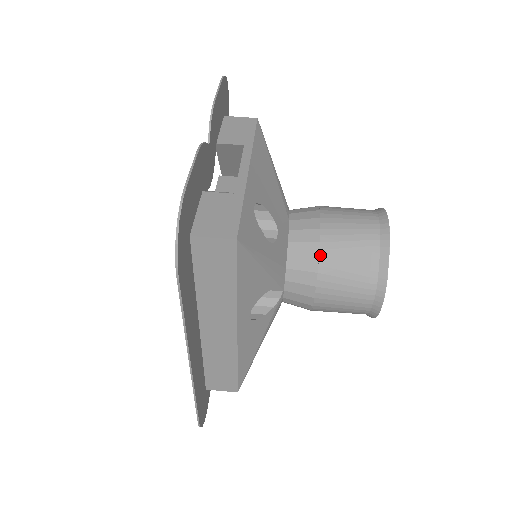
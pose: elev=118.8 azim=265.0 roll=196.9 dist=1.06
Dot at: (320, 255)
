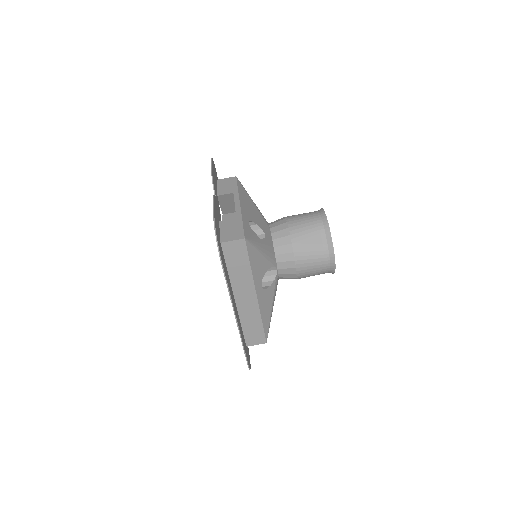
Dot at: (292, 242)
